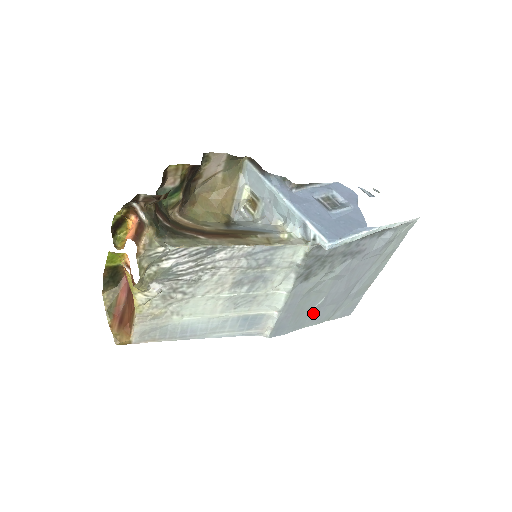
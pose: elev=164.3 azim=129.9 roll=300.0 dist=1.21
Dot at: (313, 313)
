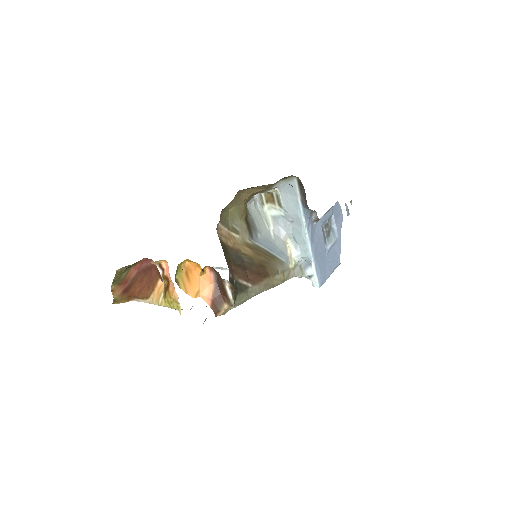
Dot at: occluded
